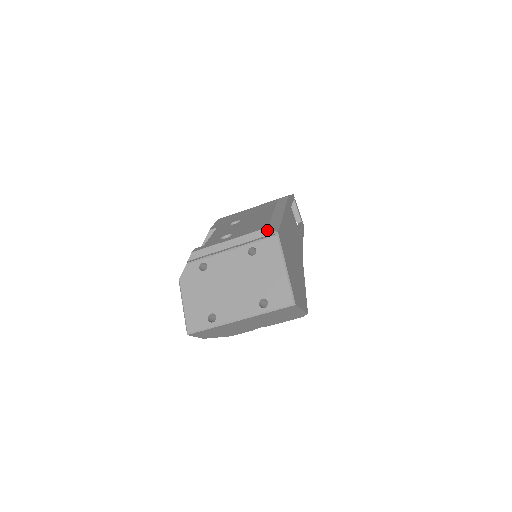
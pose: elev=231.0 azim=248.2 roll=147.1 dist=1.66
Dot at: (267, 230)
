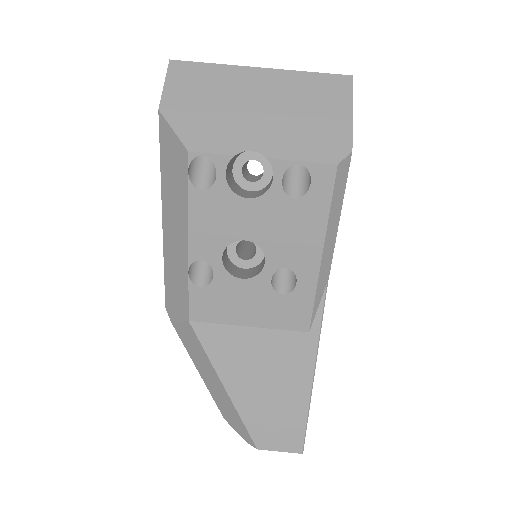
Dot at: occluded
